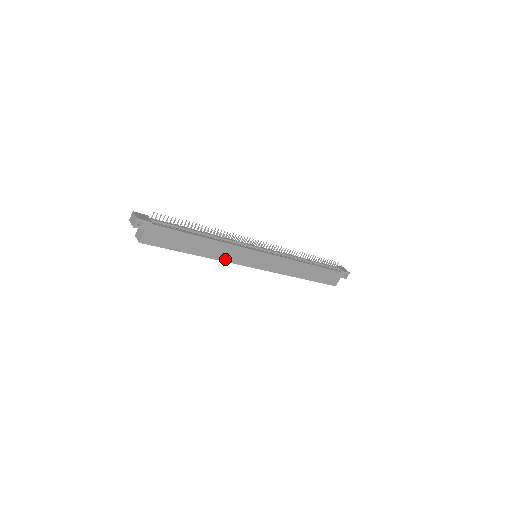
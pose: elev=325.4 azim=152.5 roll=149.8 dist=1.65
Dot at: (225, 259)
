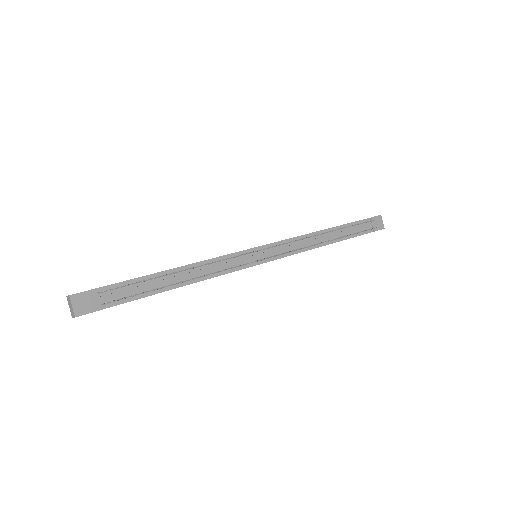
Dot at: occluded
